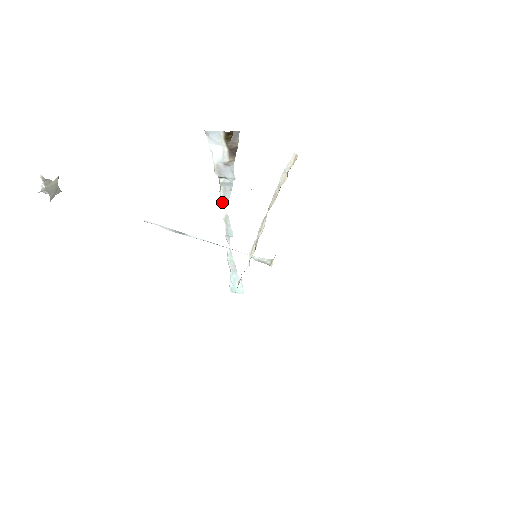
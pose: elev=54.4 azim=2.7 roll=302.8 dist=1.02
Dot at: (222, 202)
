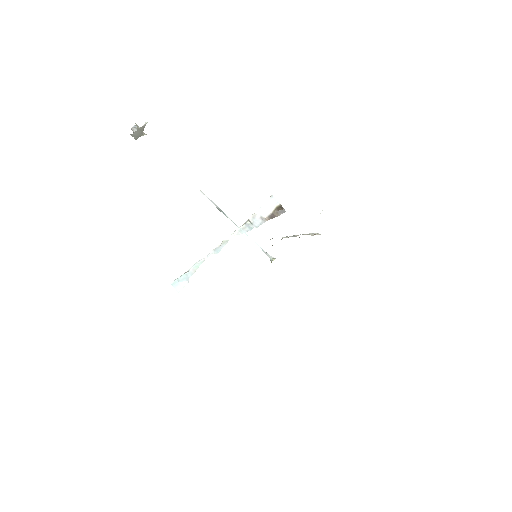
Dot at: (234, 233)
